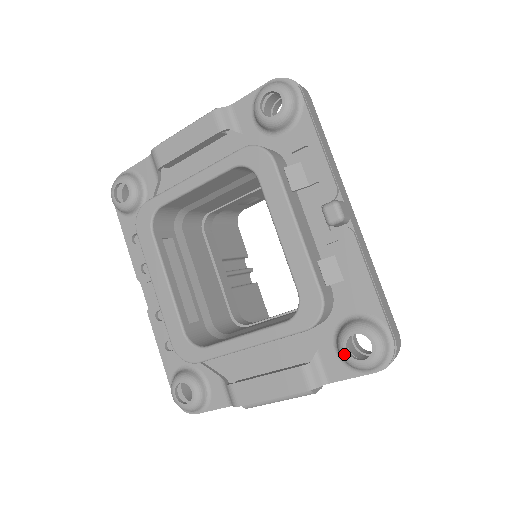
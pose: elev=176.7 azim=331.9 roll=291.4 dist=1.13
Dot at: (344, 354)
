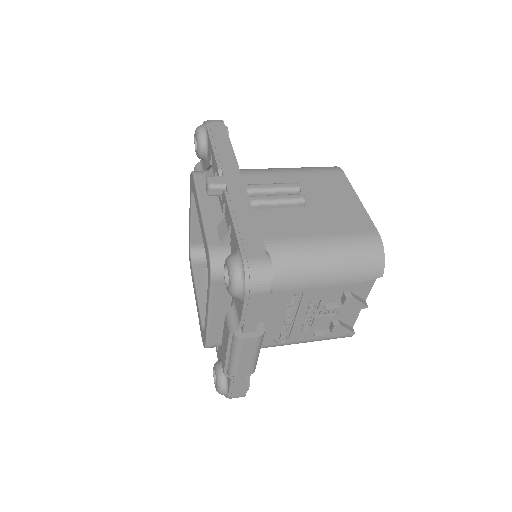
Dot at: (226, 288)
